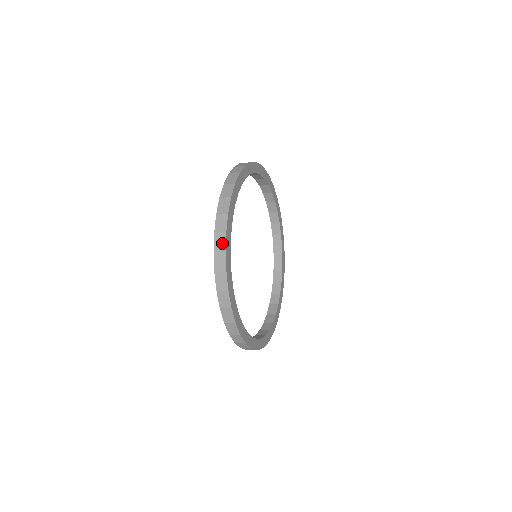
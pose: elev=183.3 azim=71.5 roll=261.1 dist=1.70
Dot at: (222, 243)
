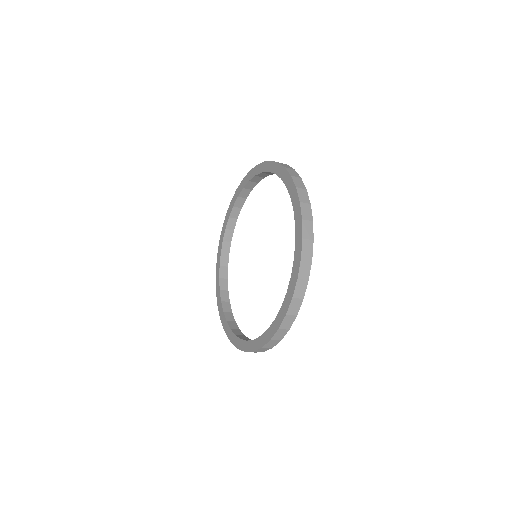
Dot at: (303, 290)
